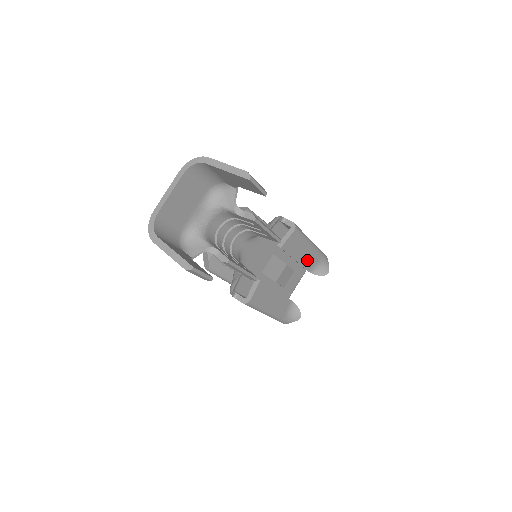
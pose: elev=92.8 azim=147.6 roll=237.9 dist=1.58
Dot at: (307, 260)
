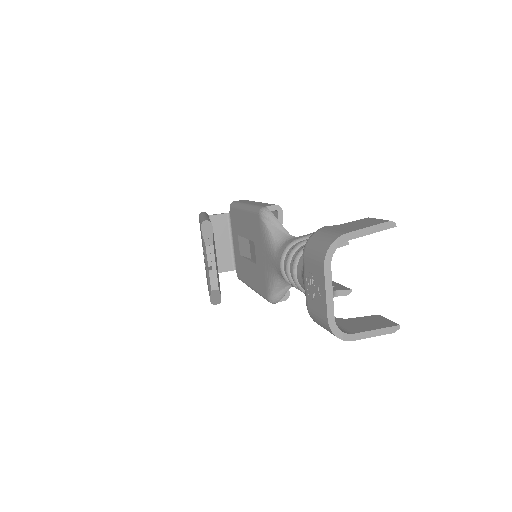
Dot at: occluded
